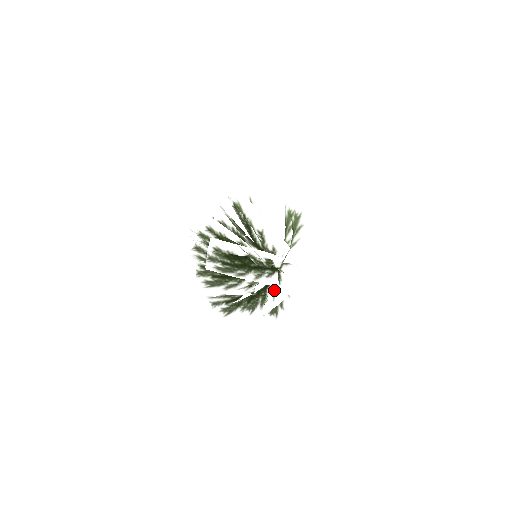
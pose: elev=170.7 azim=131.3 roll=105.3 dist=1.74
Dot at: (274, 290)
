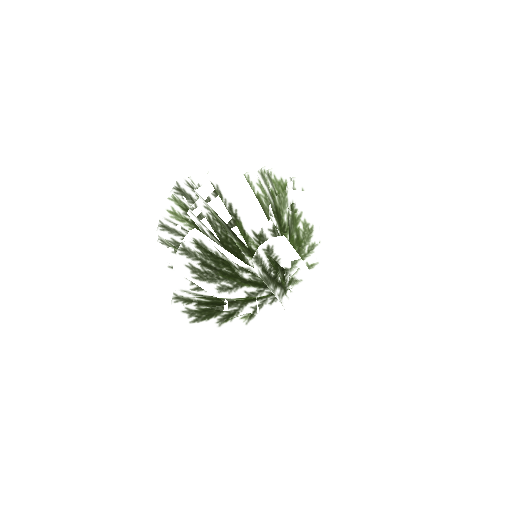
Dot at: (282, 318)
